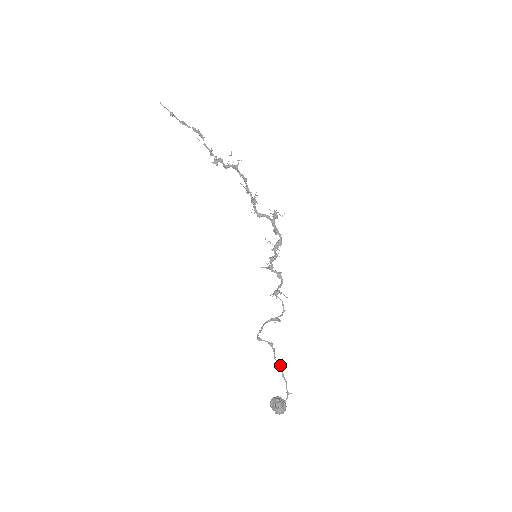
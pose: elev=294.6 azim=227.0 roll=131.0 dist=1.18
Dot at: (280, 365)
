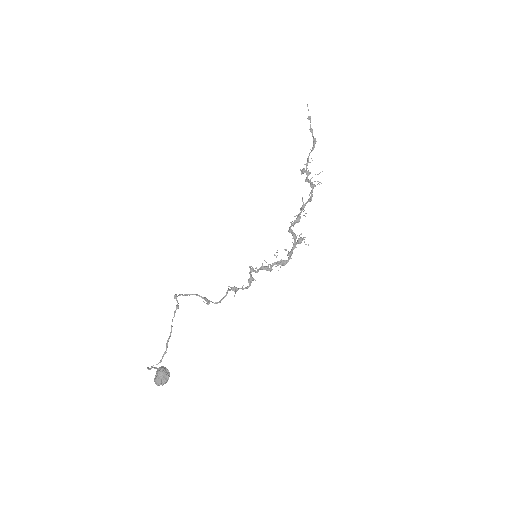
Dot at: (171, 331)
